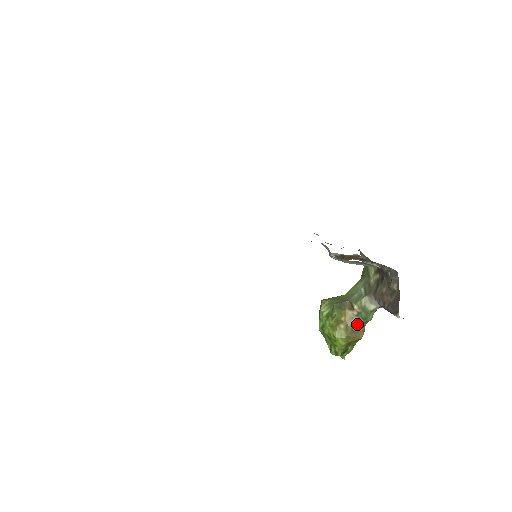
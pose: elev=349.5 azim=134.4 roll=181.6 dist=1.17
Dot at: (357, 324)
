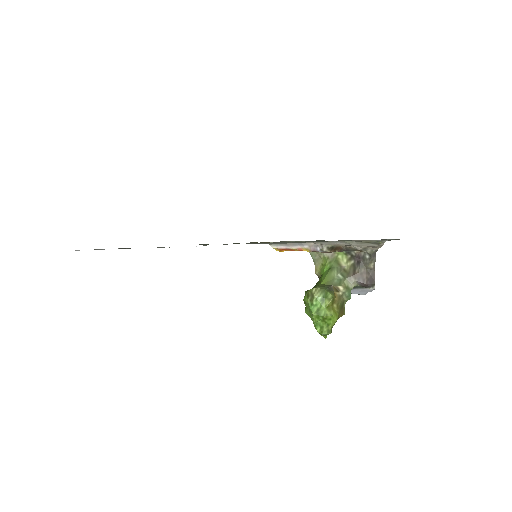
Dot at: (342, 302)
